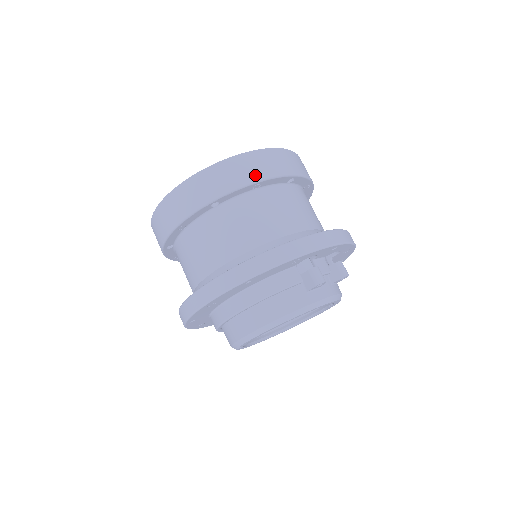
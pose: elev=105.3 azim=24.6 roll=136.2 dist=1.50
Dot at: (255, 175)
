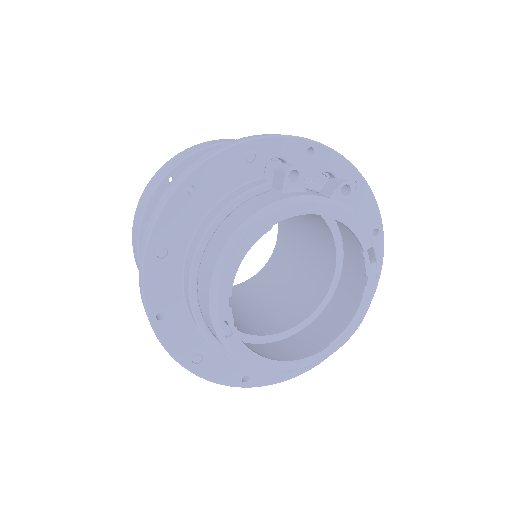
Dot at: (211, 144)
